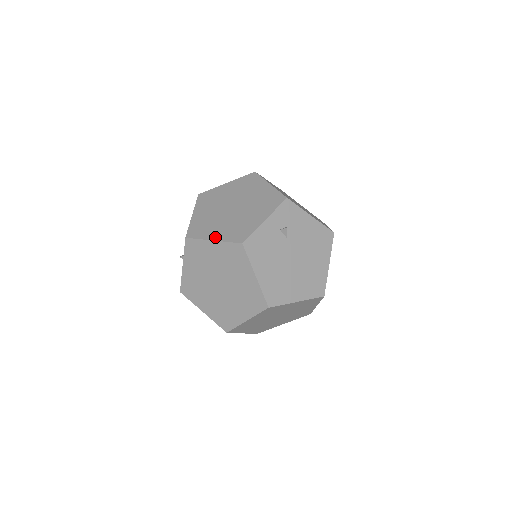
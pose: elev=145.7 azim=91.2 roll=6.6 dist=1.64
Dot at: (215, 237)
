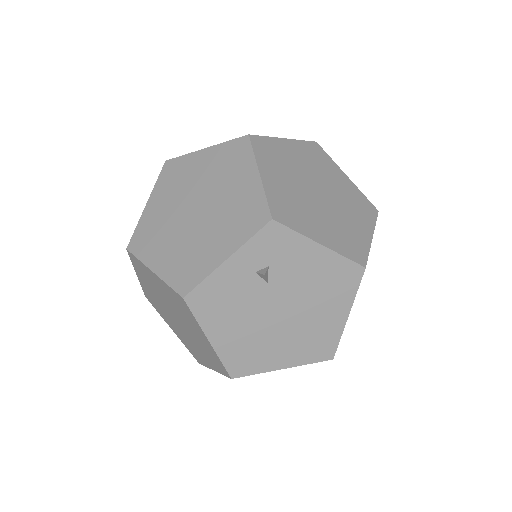
Dot at: (156, 266)
